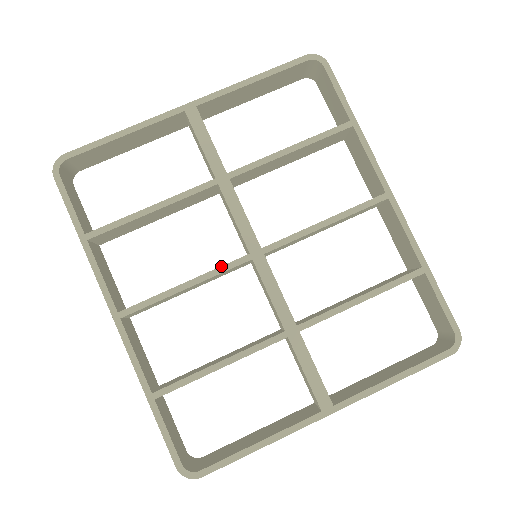
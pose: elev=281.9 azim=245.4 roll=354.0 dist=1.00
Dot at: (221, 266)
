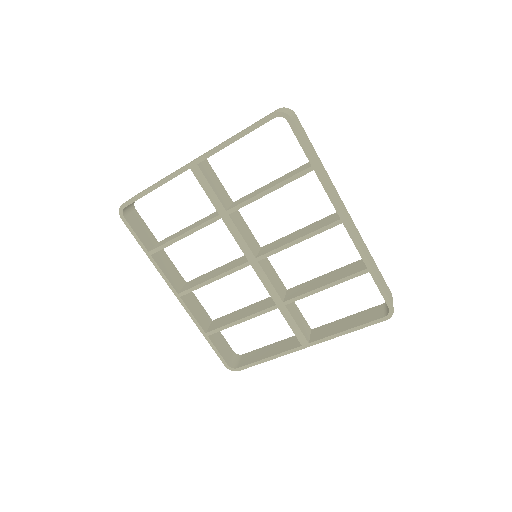
Dot at: (232, 269)
